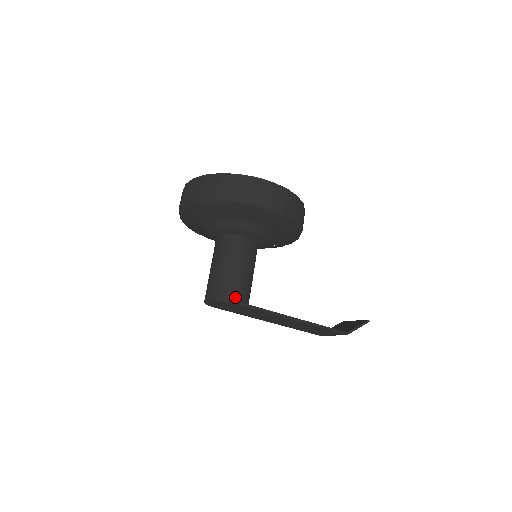
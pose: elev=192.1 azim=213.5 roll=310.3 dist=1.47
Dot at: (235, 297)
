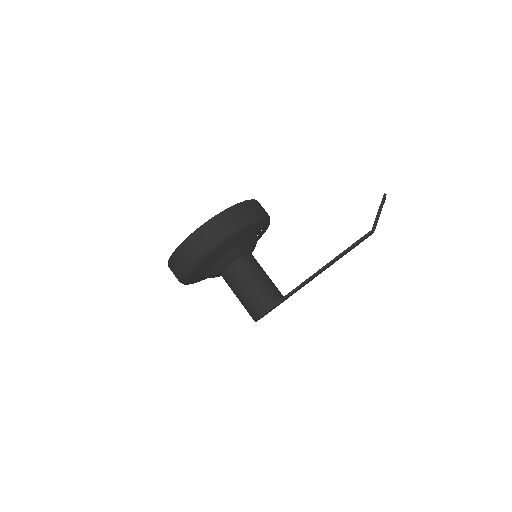
Dot at: (260, 311)
